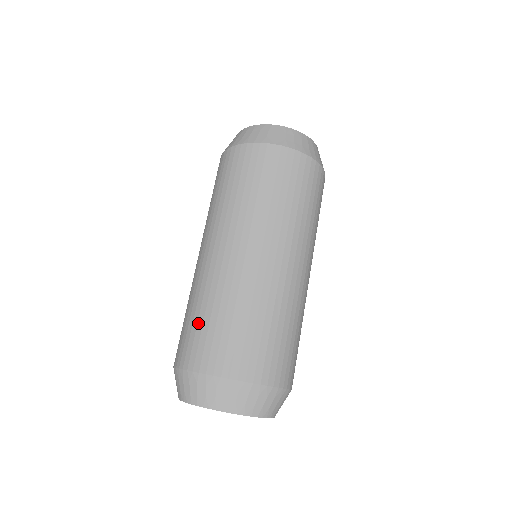
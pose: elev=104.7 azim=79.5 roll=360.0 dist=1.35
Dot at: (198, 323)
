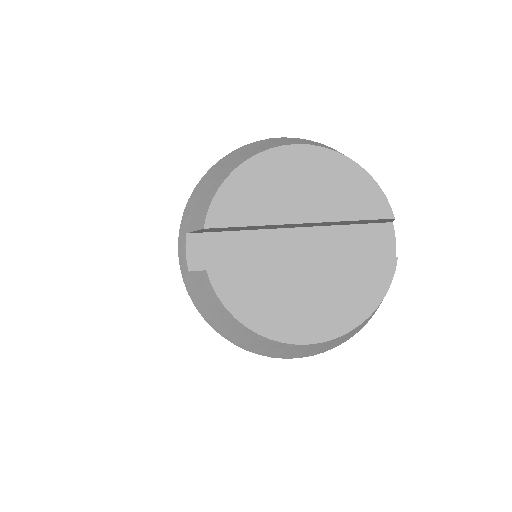
Dot at: occluded
